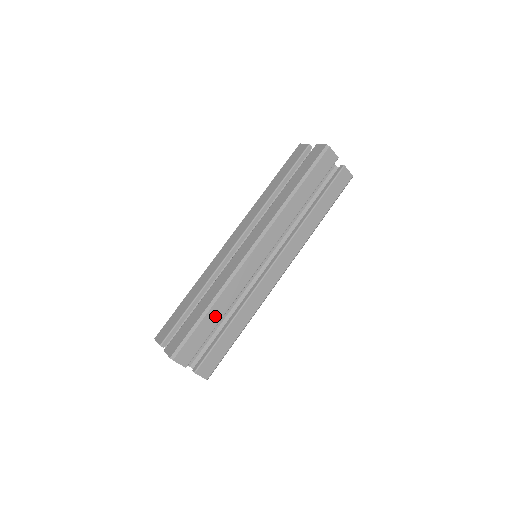
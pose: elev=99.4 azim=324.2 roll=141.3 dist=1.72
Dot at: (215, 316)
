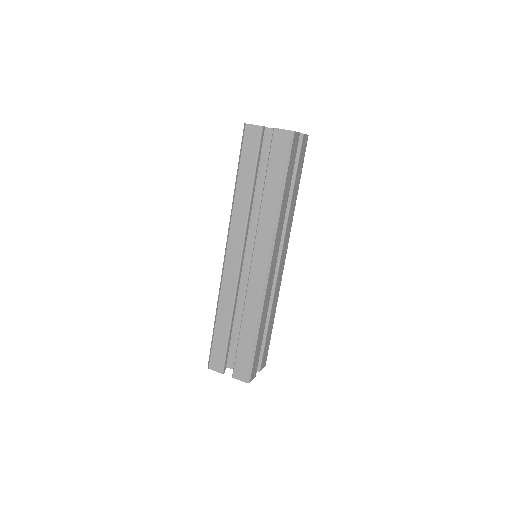
Dot at: (261, 332)
